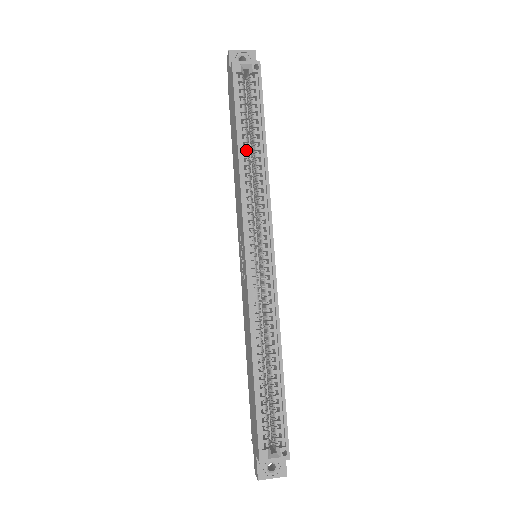
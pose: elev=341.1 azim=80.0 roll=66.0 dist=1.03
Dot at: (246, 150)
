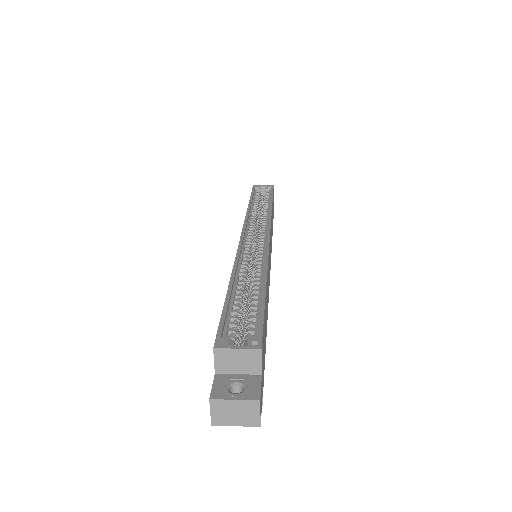
Dot at: (256, 208)
